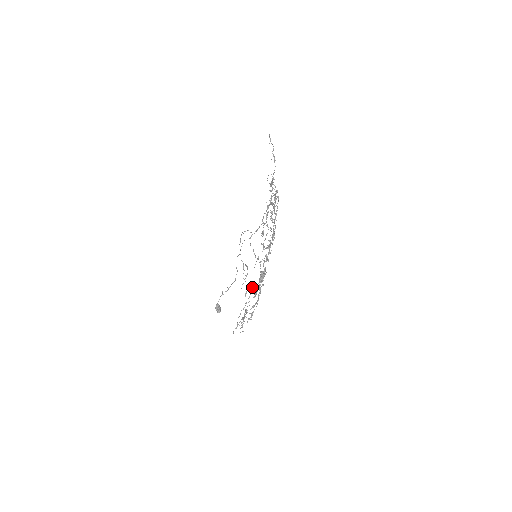
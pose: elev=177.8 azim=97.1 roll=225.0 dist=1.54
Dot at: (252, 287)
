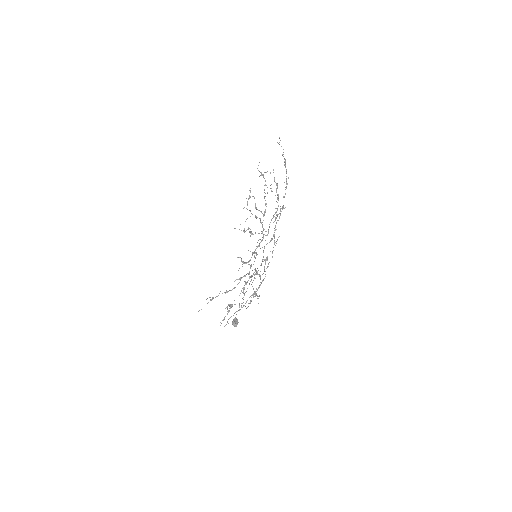
Dot at: (259, 296)
